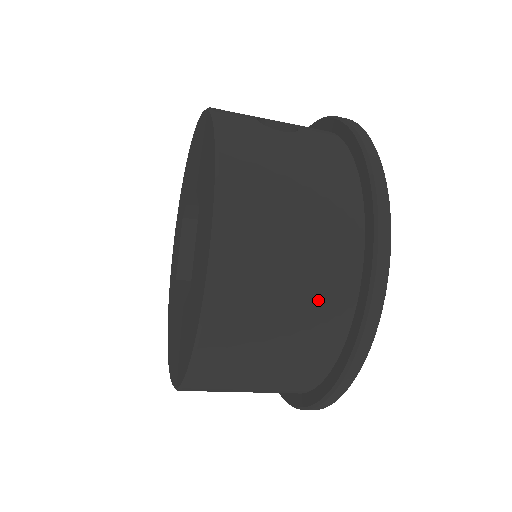
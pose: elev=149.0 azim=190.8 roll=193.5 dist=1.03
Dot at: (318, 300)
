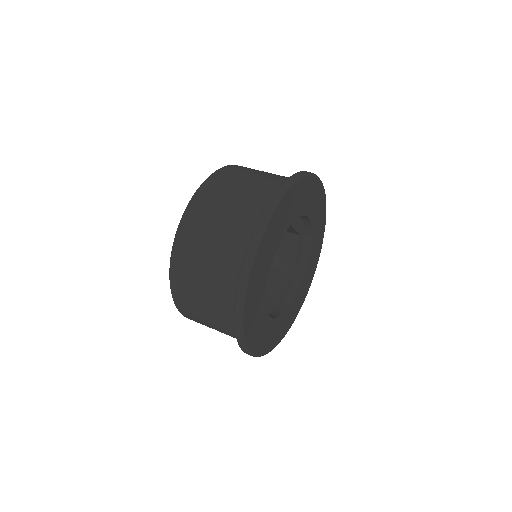
Dot at: (244, 210)
